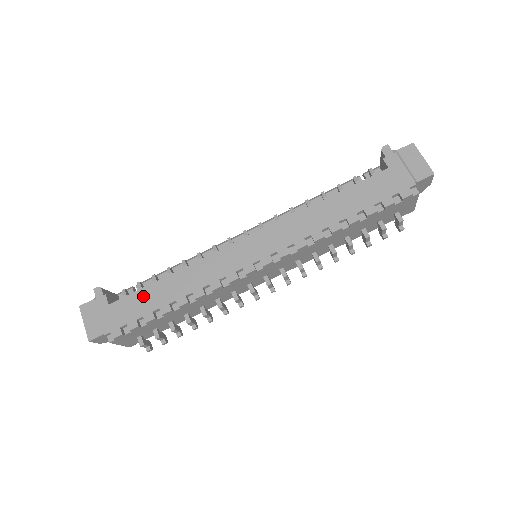
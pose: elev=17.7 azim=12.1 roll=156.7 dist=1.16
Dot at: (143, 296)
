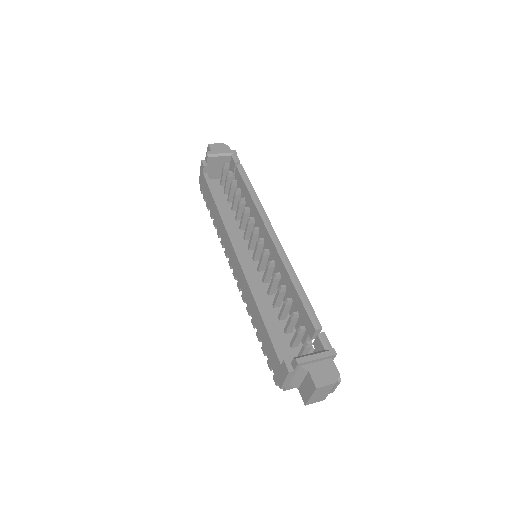
Dot at: (209, 195)
